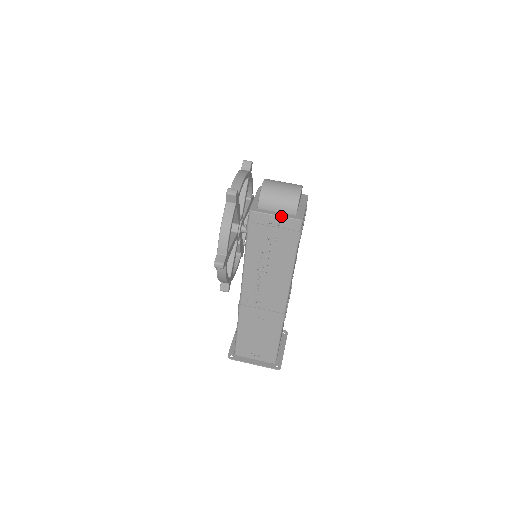
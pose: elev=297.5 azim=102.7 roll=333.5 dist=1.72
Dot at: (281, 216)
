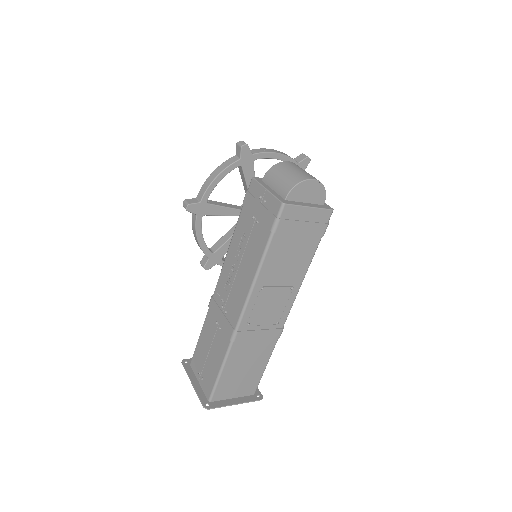
Dot at: (270, 192)
